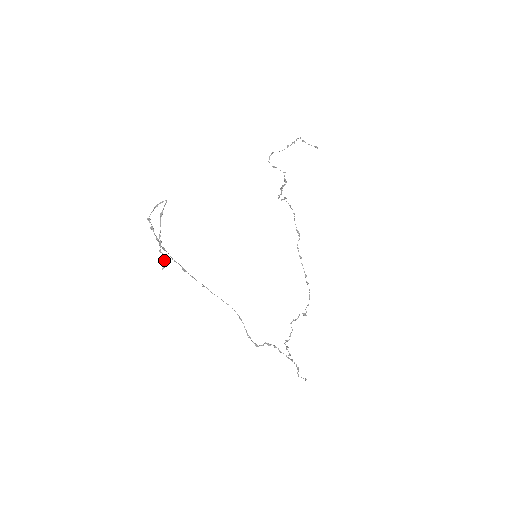
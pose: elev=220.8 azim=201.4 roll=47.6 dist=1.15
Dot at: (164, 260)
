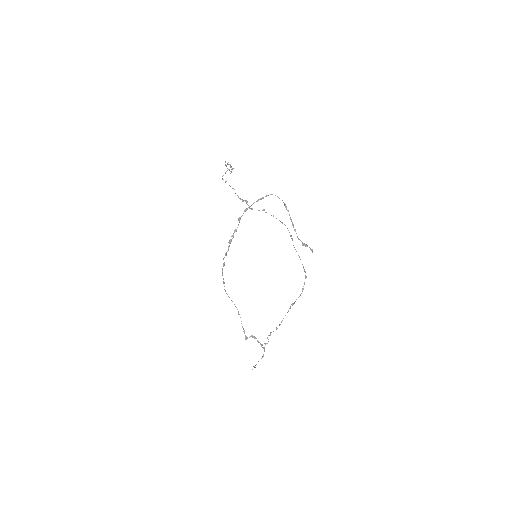
Dot at: (307, 246)
